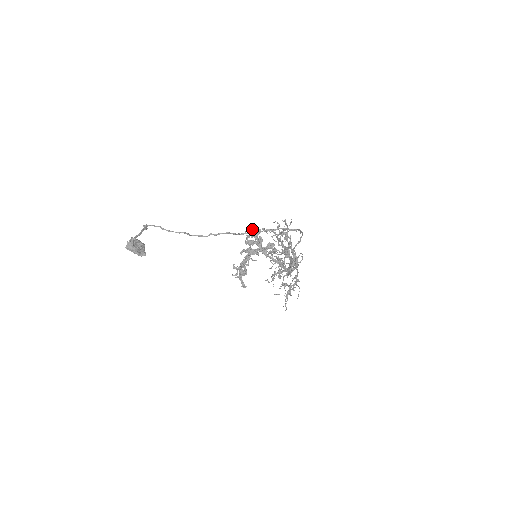
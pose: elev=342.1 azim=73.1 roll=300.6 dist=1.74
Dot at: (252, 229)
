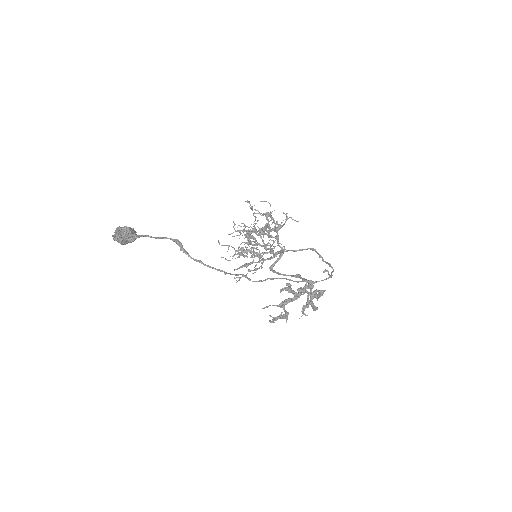
Dot at: (321, 291)
